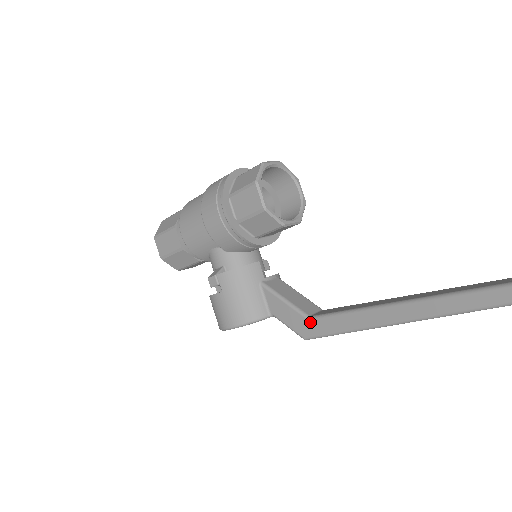
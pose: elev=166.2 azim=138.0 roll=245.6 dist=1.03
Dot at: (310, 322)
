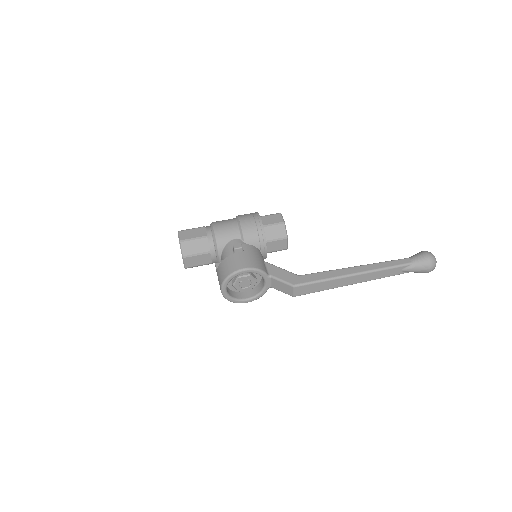
Dot at: (300, 277)
